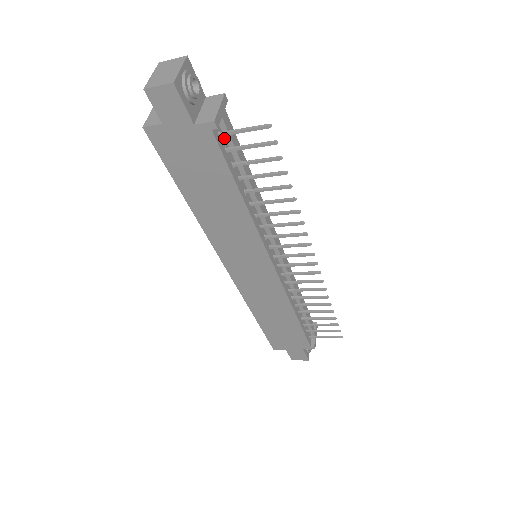
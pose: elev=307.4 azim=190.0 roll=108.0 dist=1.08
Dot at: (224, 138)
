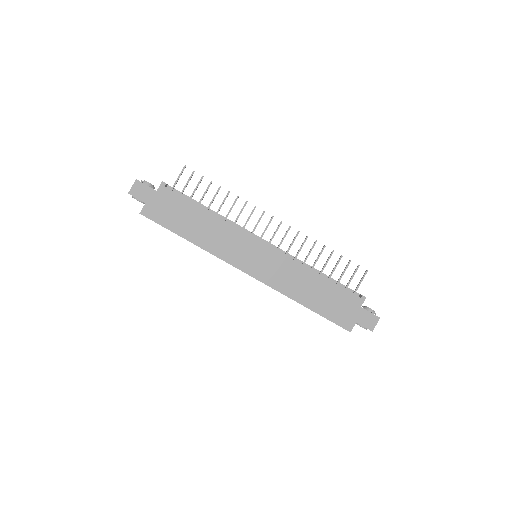
Dot at: occluded
